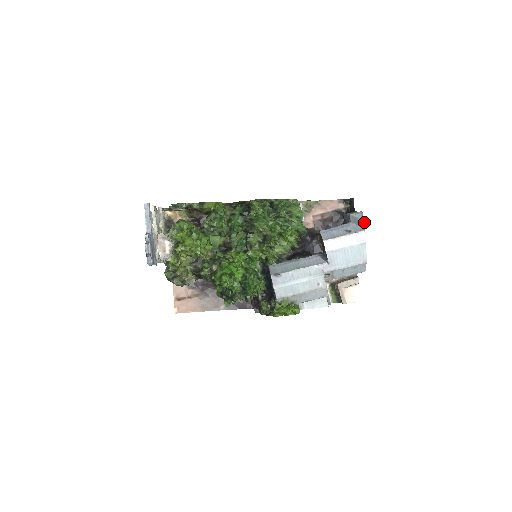
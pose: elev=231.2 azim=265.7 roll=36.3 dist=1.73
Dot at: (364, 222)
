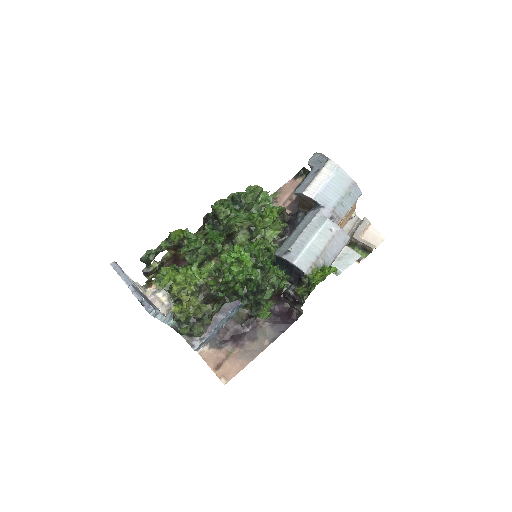
Dot at: (323, 155)
